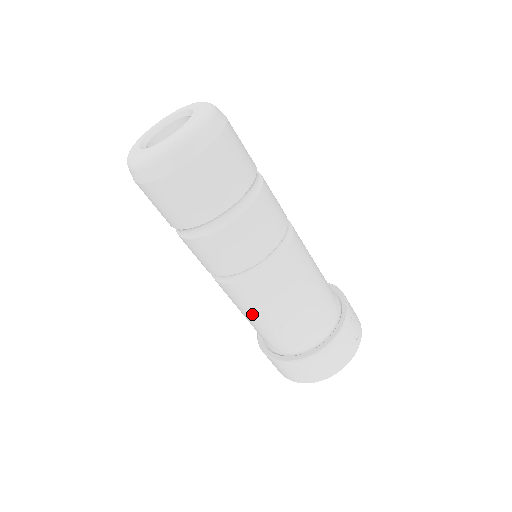
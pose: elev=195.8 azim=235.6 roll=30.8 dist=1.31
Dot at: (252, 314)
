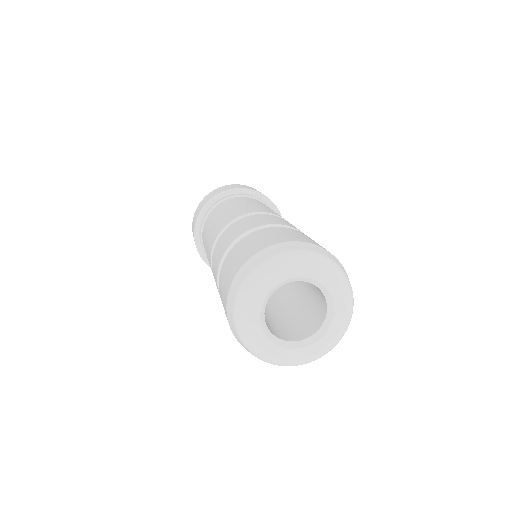
Dot at: occluded
